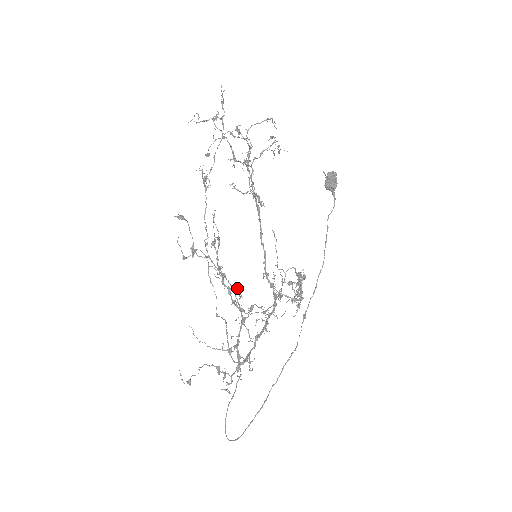
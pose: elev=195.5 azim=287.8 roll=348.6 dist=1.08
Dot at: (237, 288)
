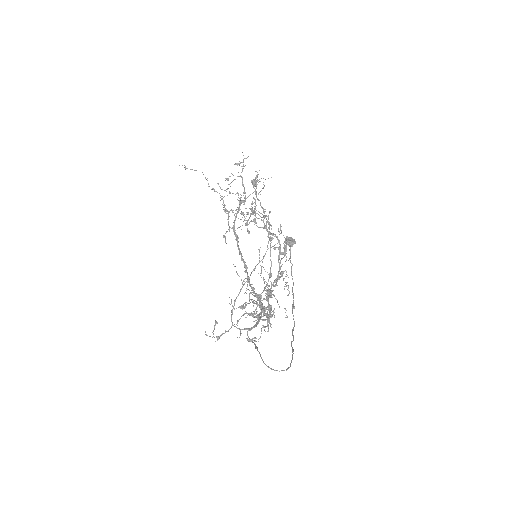
Dot at: (286, 248)
